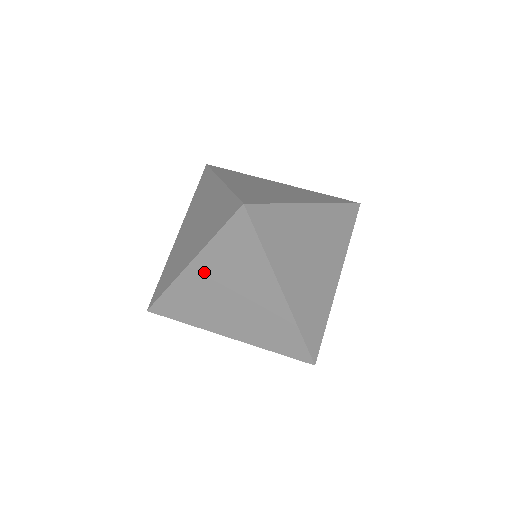
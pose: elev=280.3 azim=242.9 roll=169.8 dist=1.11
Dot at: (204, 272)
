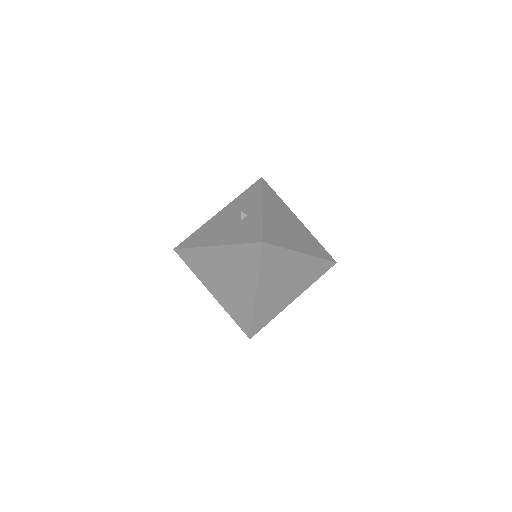
Dot at: occluded
